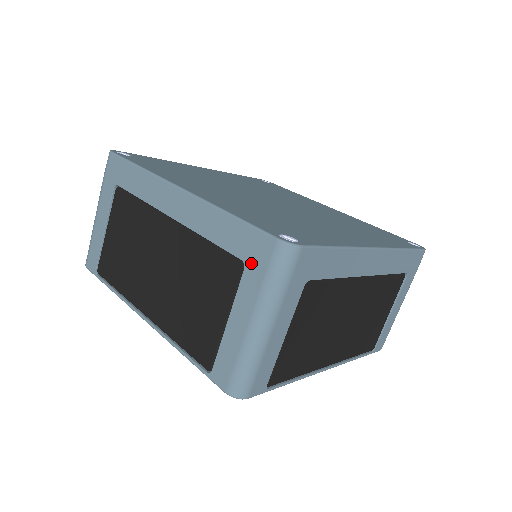
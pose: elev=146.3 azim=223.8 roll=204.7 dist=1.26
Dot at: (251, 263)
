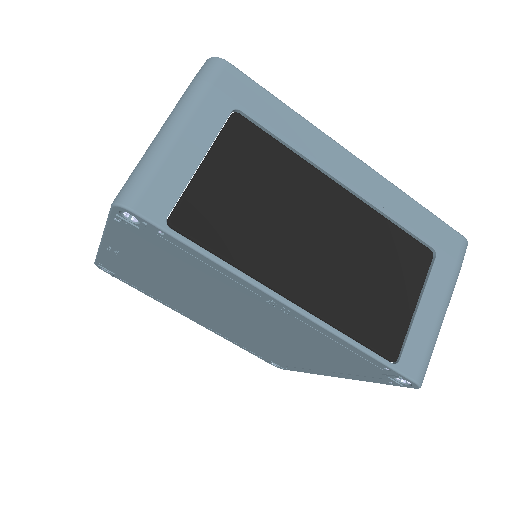
Dot at: occluded
